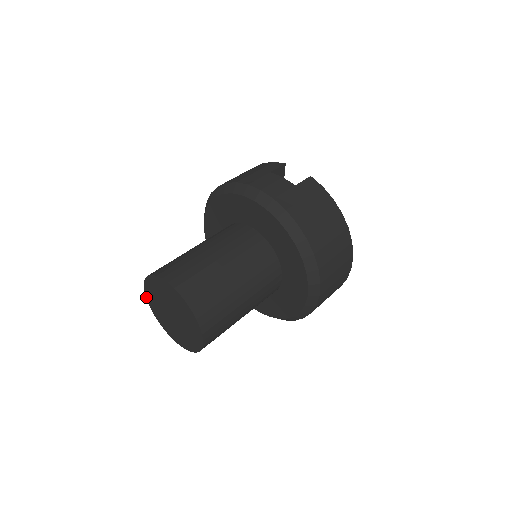
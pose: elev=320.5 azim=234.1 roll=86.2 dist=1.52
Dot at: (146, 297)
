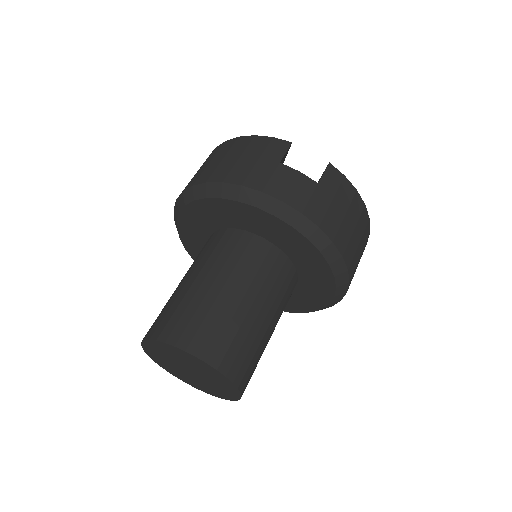
Dot at: occluded
